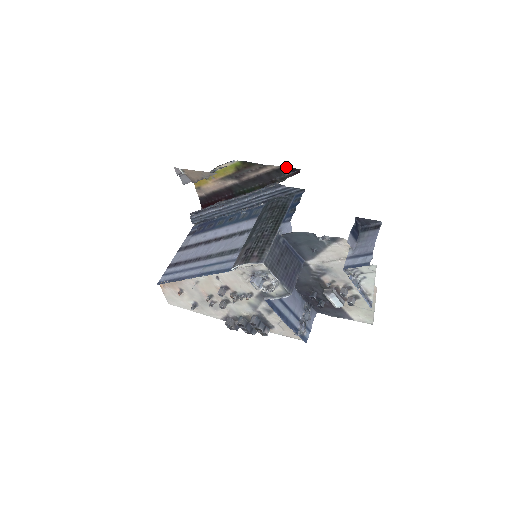
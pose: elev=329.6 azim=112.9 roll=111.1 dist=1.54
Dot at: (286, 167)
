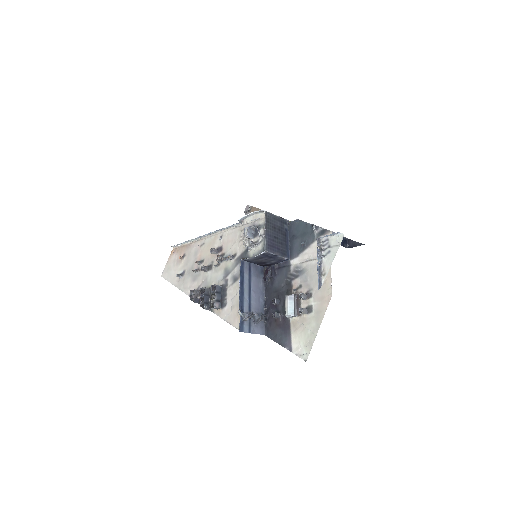
Dot at: occluded
